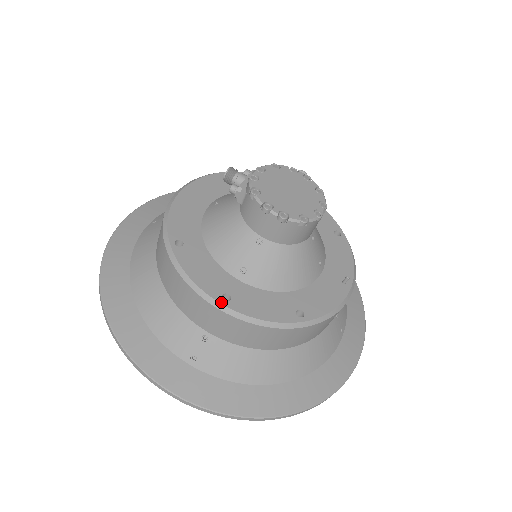
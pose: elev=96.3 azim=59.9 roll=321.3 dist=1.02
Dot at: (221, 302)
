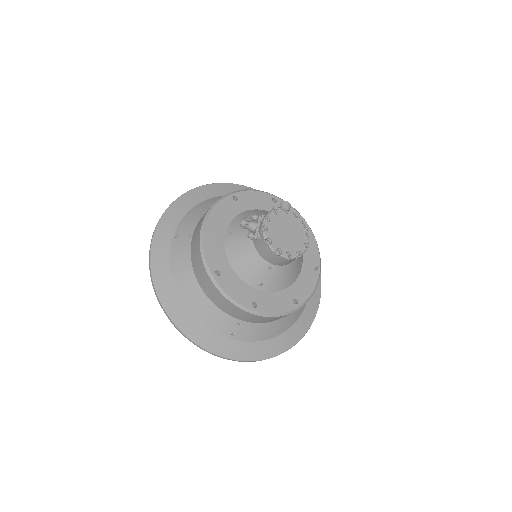
Dot at: (253, 309)
